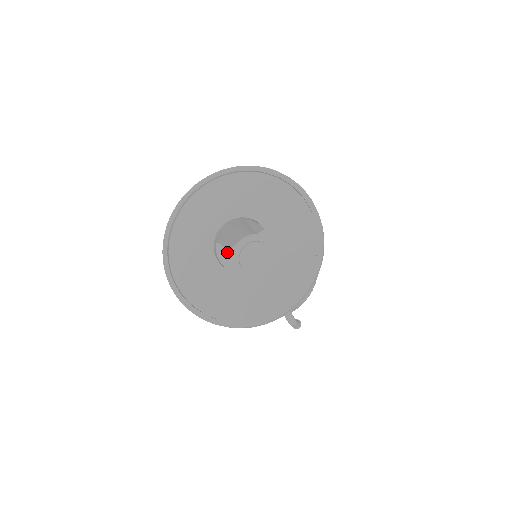
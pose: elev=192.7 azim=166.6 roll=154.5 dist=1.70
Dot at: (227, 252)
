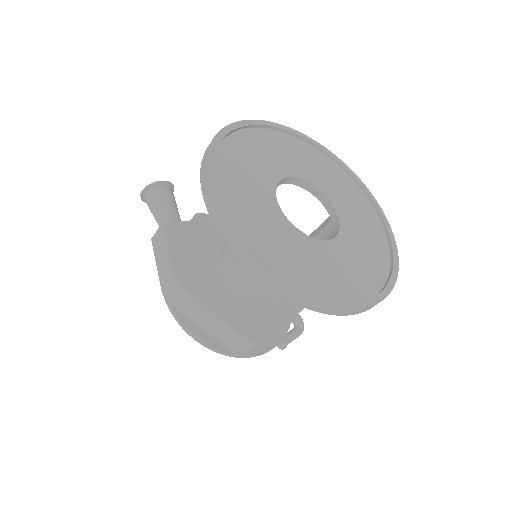
Dot at: (202, 278)
